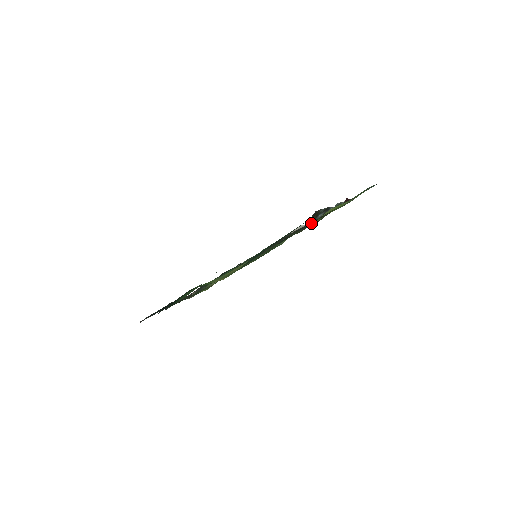
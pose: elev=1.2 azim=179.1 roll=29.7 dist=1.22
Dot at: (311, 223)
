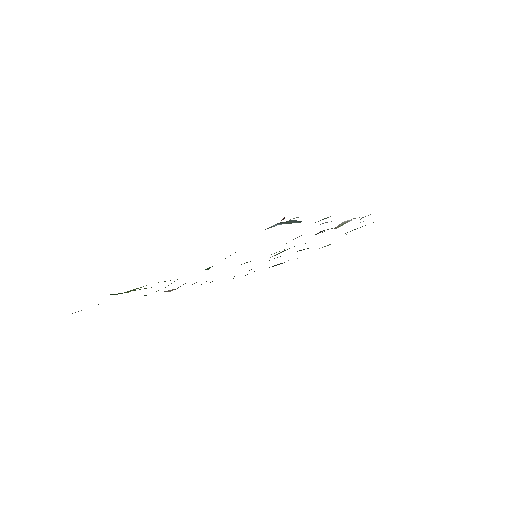
Dot at: occluded
